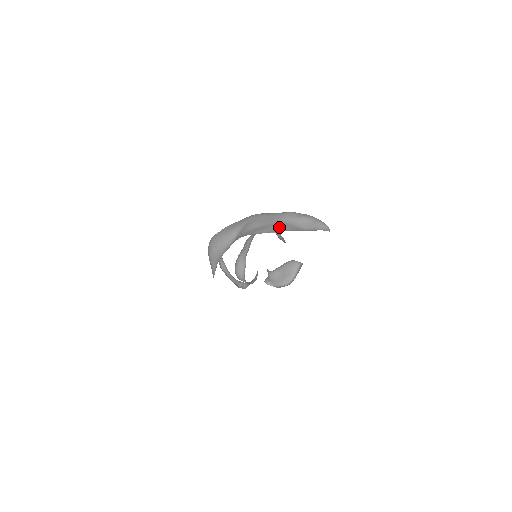
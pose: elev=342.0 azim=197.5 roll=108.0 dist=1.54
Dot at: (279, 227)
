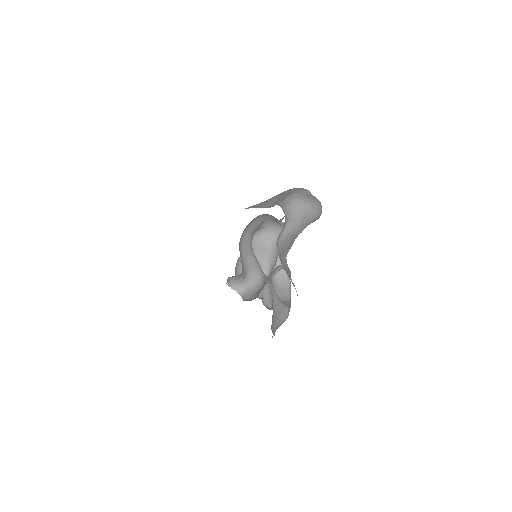
Dot at: (250, 206)
